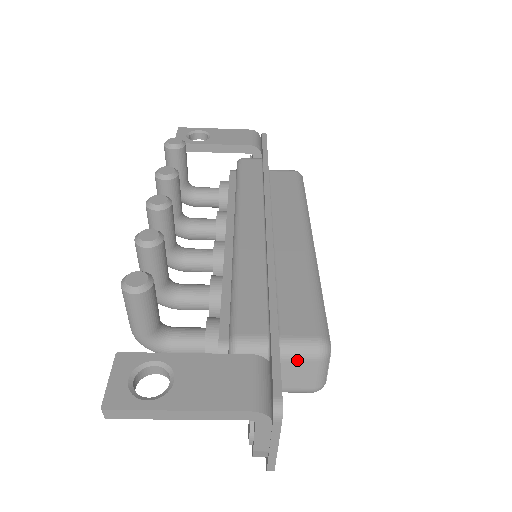
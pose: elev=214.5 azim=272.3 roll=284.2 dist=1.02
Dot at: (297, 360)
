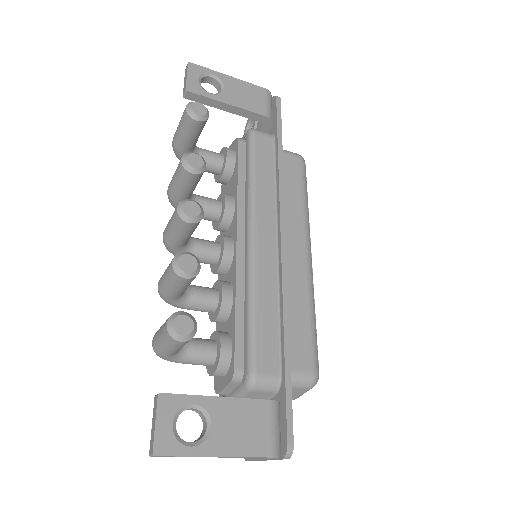
Dot at: (292, 388)
